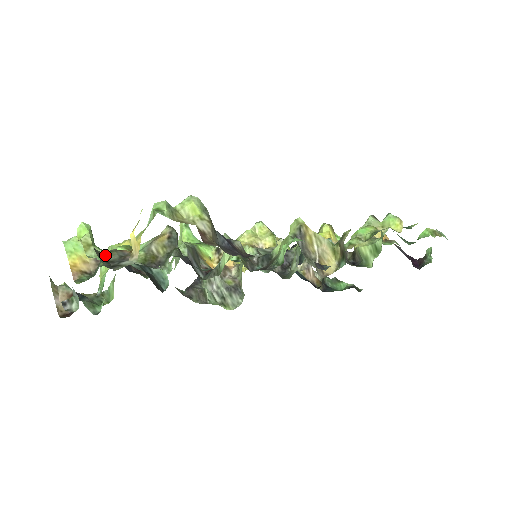
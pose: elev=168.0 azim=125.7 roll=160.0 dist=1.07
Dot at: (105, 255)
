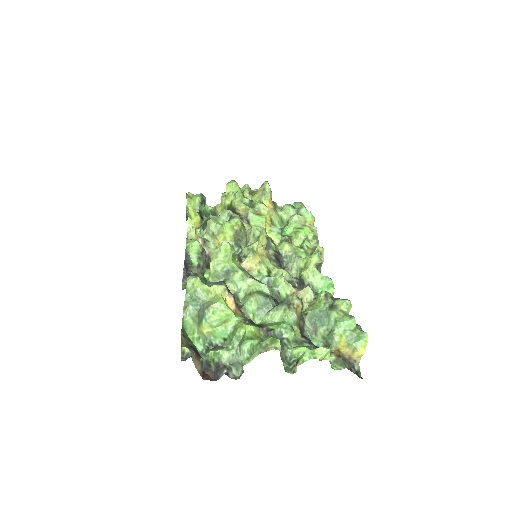
Dot at: (345, 366)
